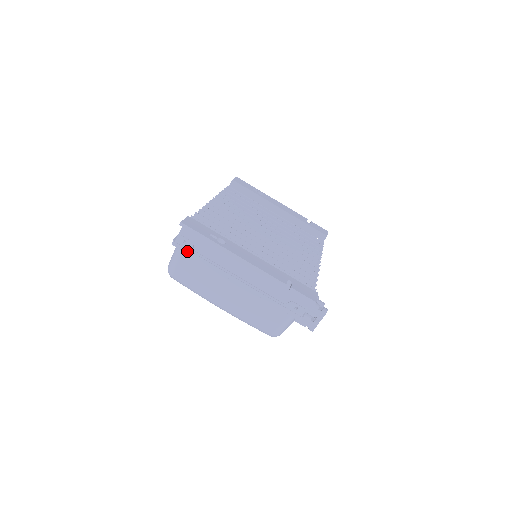
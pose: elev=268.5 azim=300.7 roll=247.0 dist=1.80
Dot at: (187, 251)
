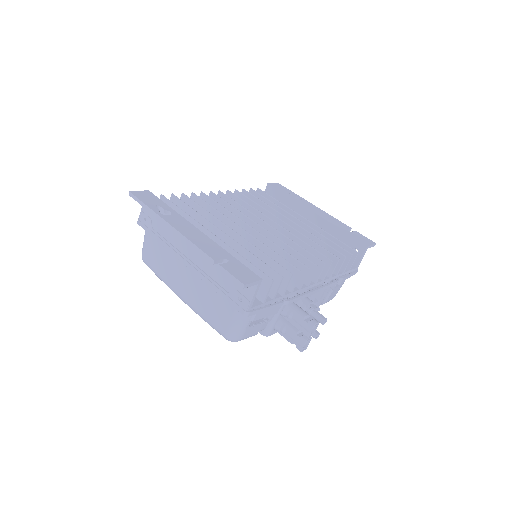
Dot at: (147, 229)
